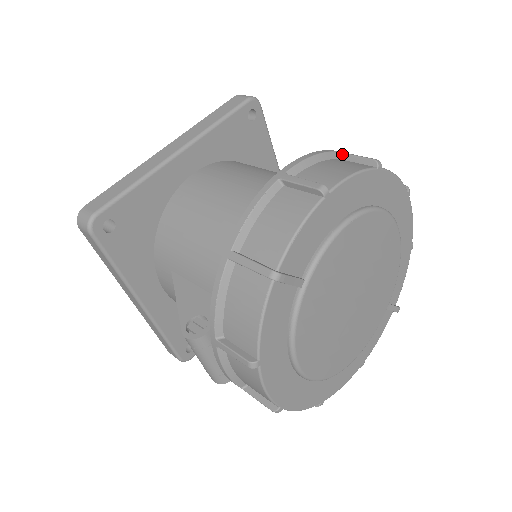
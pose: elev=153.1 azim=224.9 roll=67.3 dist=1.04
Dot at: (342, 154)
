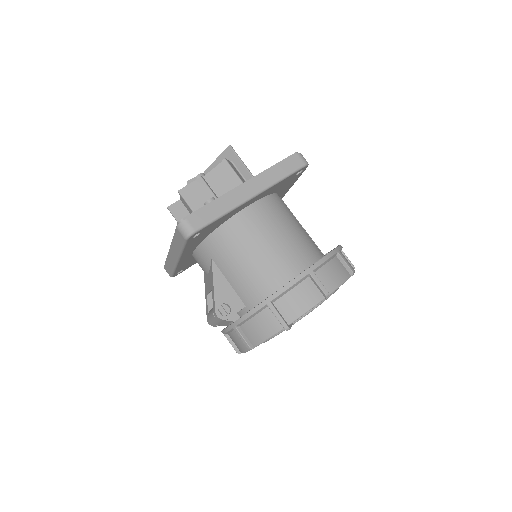
Dot at: (340, 256)
